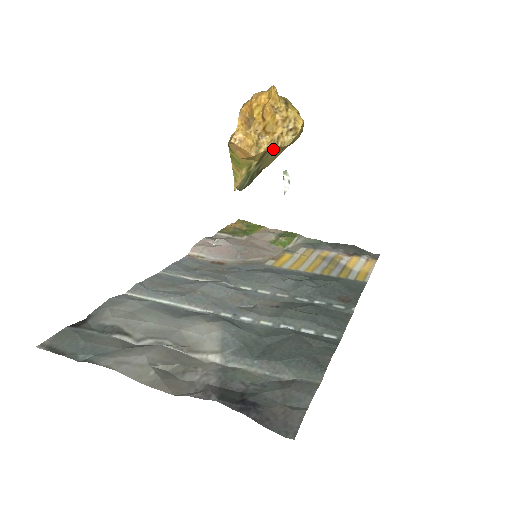
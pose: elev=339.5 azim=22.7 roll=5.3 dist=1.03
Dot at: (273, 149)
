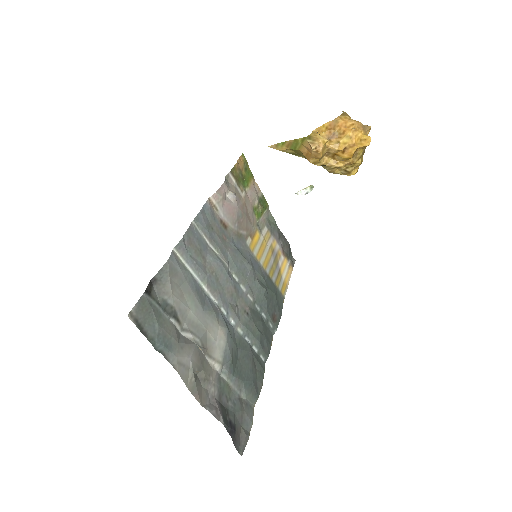
Dot at: (323, 167)
